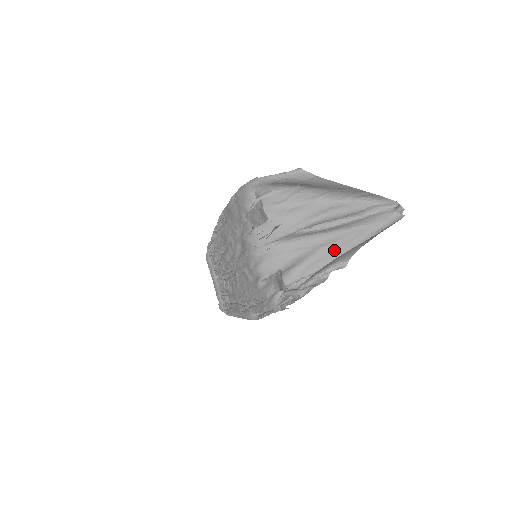
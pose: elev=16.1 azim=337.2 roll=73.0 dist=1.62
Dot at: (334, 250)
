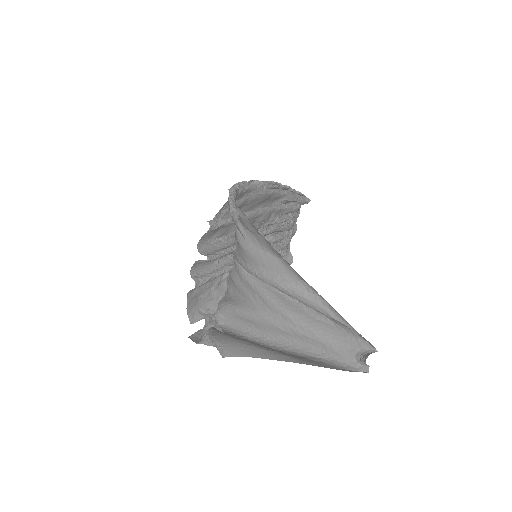
Dot at: (268, 326)
